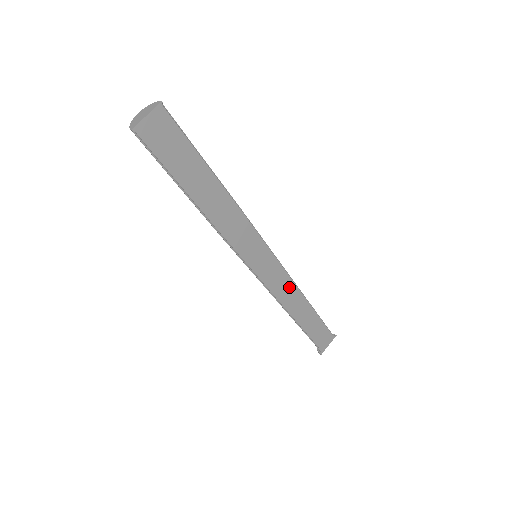
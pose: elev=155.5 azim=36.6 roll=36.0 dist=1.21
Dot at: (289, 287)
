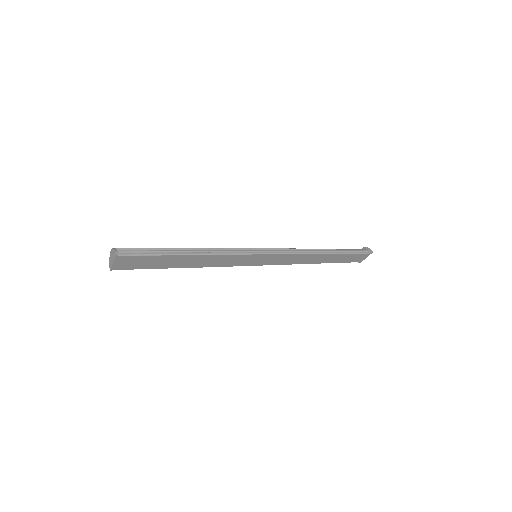
Dot at: (299, 257)
